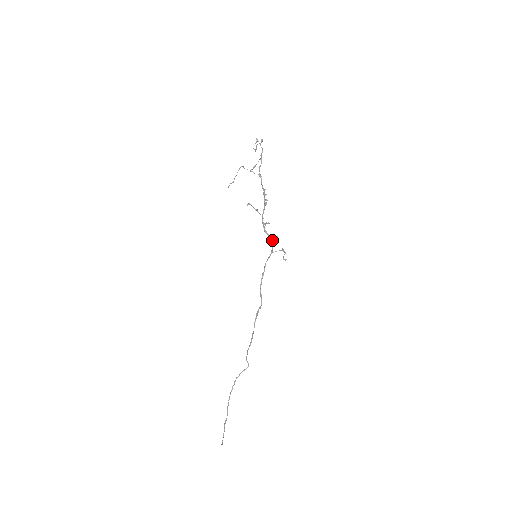
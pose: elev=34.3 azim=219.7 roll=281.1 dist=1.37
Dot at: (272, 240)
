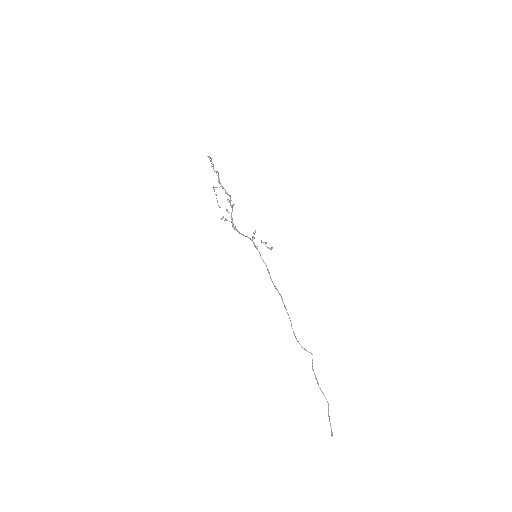
Dot at: (249, 238)
